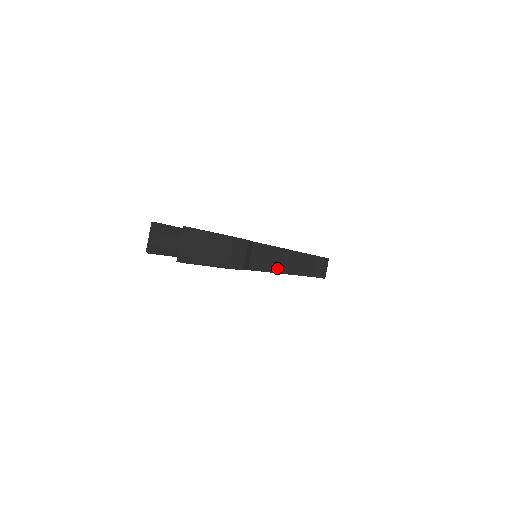
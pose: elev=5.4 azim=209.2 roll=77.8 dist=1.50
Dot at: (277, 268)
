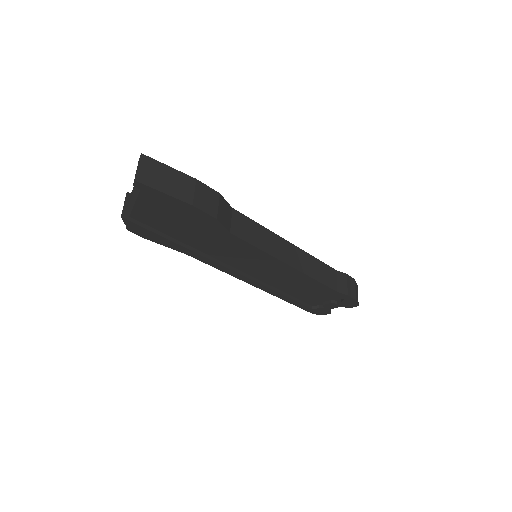
Dot at: (274, 253)
